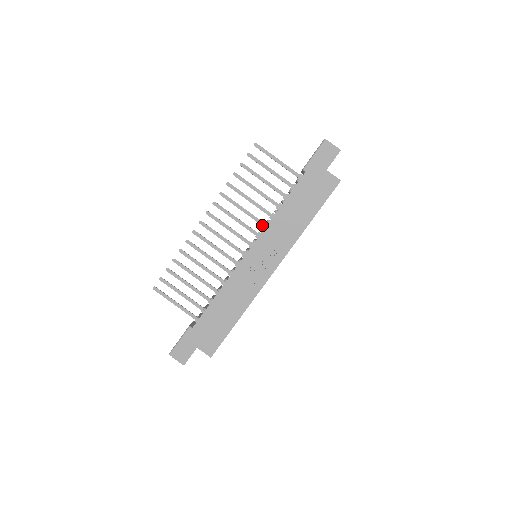
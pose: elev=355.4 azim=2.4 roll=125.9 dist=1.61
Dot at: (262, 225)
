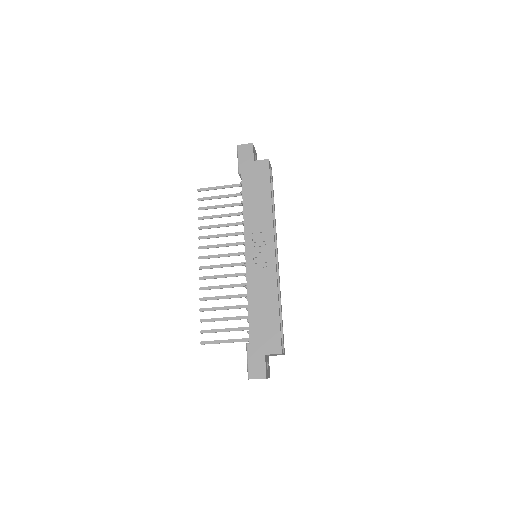
Dot at: occluded
